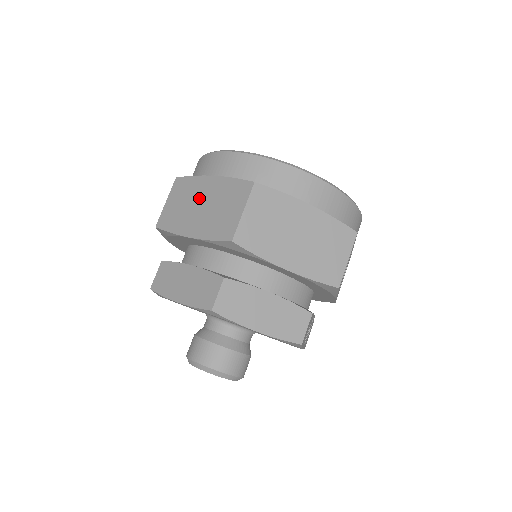
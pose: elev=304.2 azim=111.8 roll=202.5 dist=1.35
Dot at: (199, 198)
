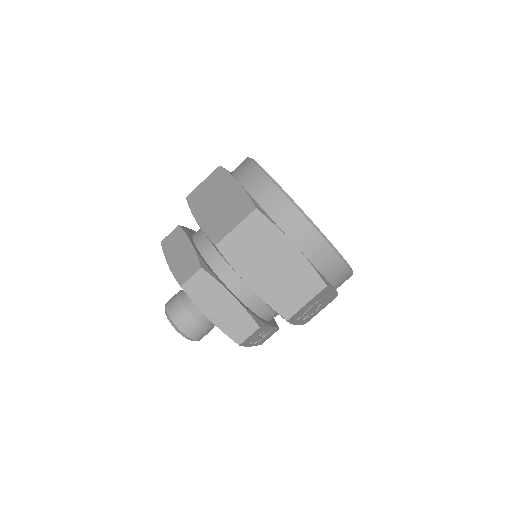
Dot at: (221, 194)
